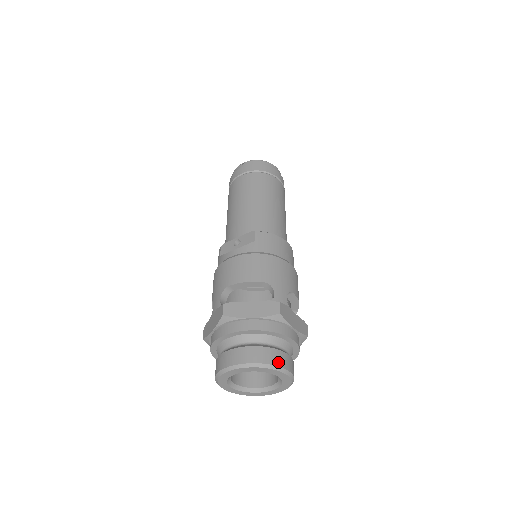
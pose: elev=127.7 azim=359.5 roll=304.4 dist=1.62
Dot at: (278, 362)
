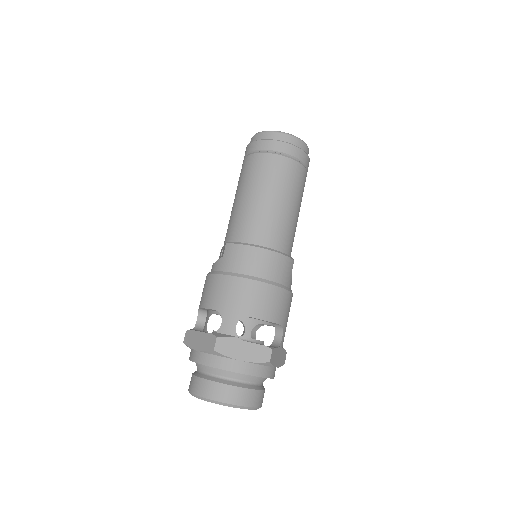
Dot at: (216, 396)
